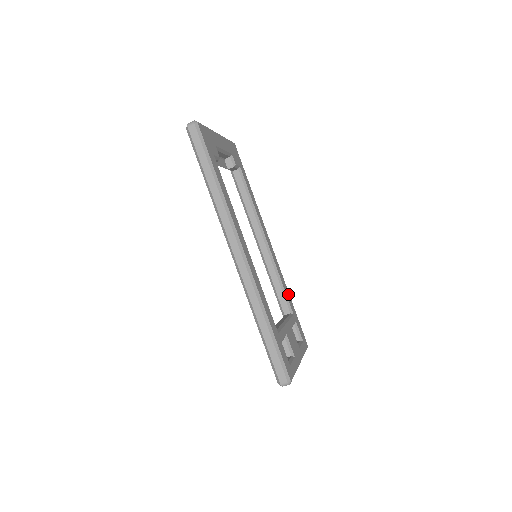
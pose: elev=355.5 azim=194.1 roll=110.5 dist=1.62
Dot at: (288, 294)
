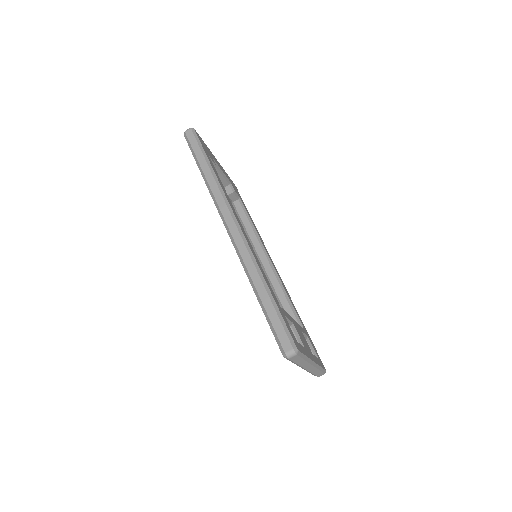
Dot at: (297, 313)
